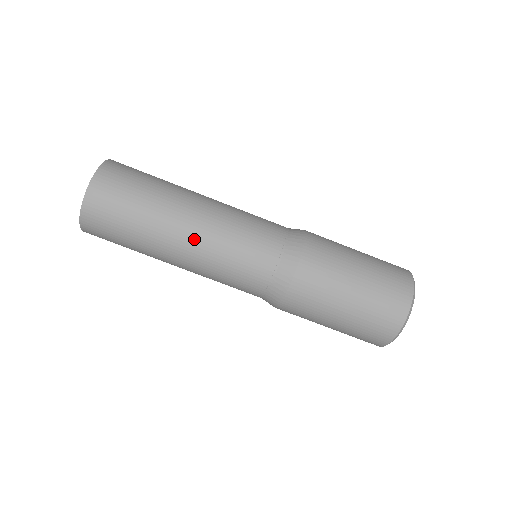
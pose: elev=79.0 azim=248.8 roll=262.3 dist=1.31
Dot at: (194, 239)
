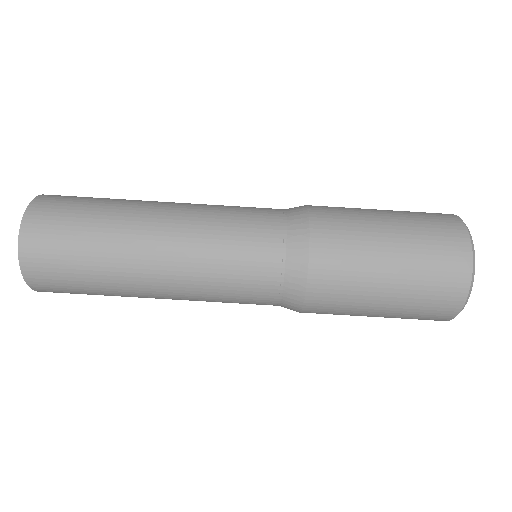
Dot at: (173, 217)
